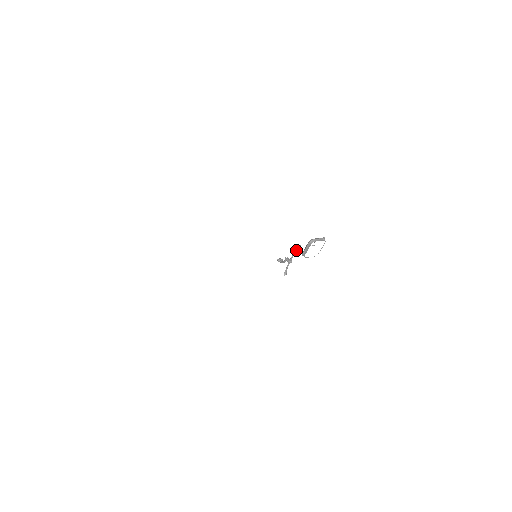
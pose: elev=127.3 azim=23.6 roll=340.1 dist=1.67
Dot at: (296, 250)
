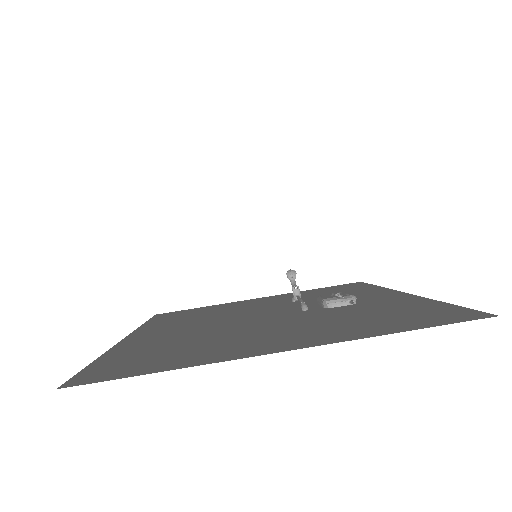
Dot at: occluded
